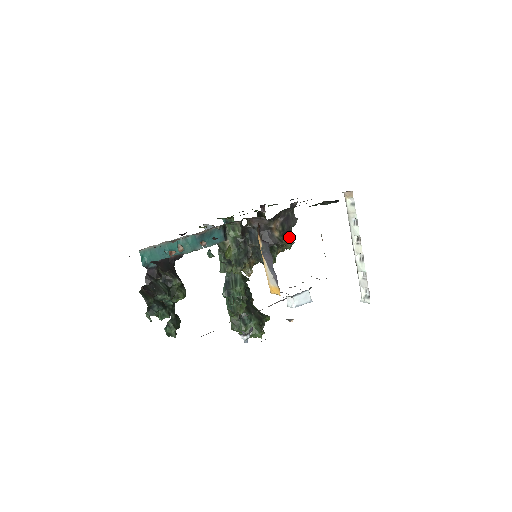
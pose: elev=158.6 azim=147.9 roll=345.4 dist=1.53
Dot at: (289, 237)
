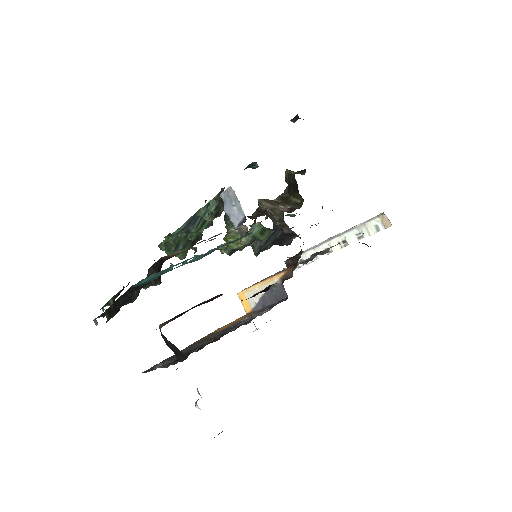
Dot at: occluded
